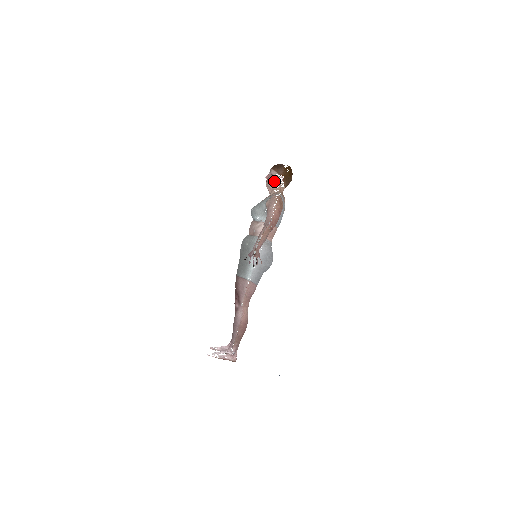
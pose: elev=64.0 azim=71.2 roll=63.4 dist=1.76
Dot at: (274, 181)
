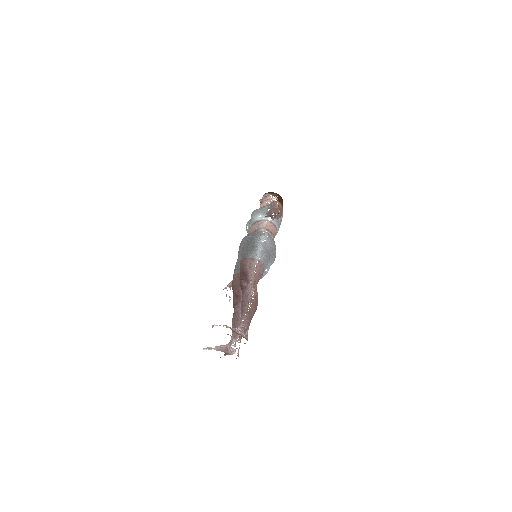
Dot at: (269, 200)
